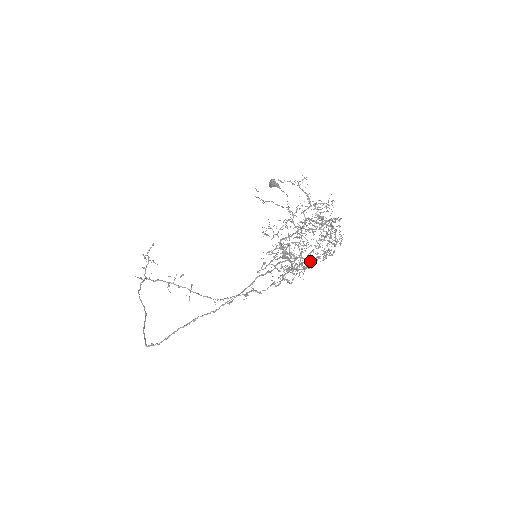
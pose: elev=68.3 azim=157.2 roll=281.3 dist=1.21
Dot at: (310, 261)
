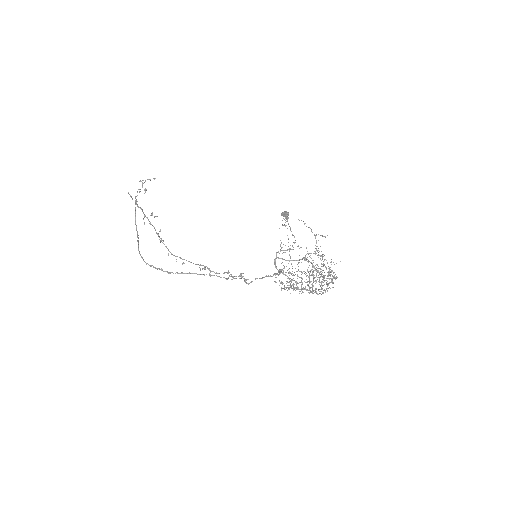
Dot at: occluded
